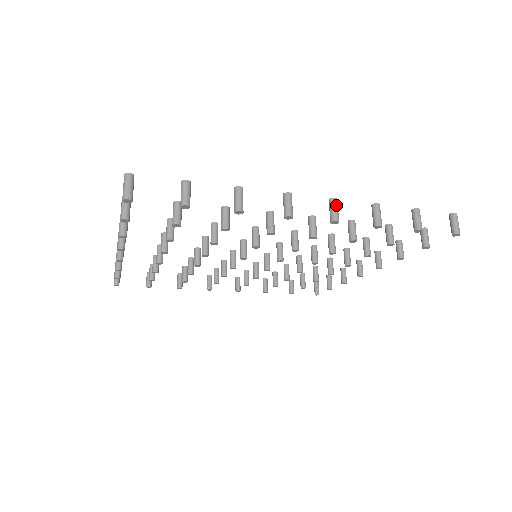
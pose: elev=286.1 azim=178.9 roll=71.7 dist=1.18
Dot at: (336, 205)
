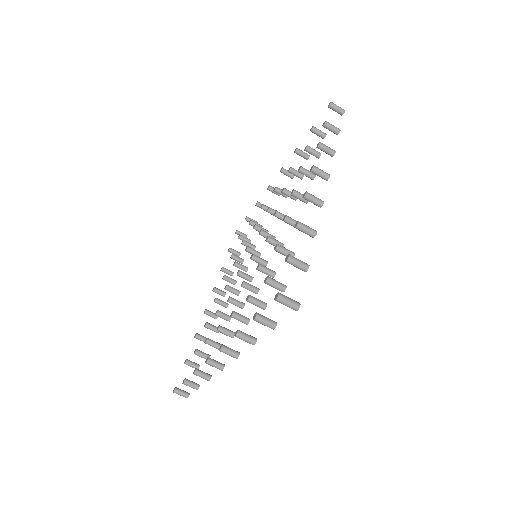
Dot at: (225, 353)
